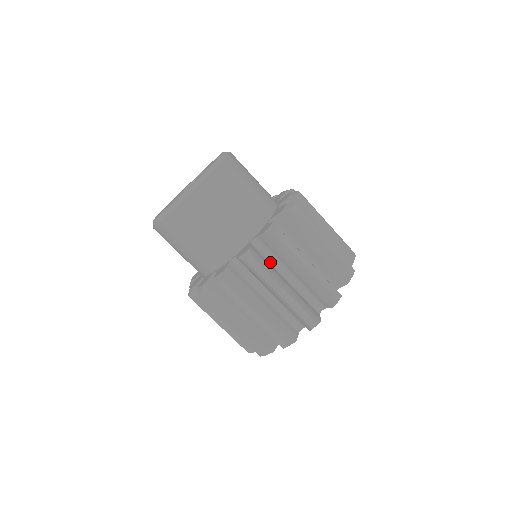
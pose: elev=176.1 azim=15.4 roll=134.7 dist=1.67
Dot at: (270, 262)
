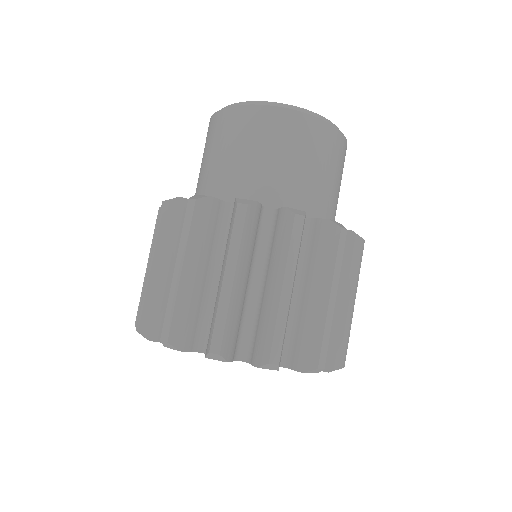
Dot at: occluded
